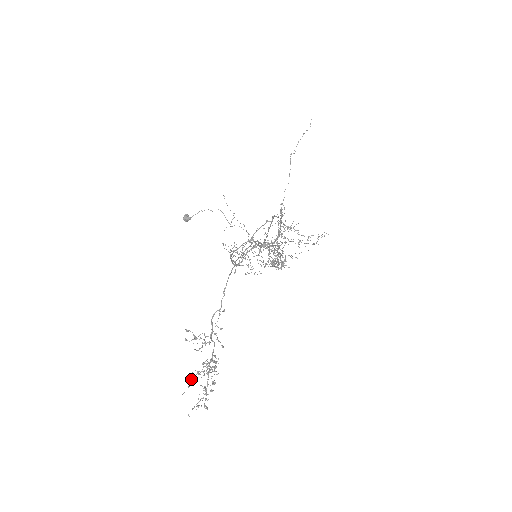
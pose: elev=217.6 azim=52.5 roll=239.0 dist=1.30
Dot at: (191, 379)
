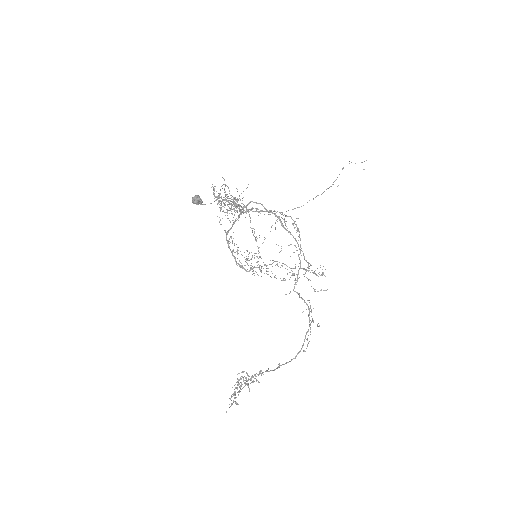
Dot at: occluded
